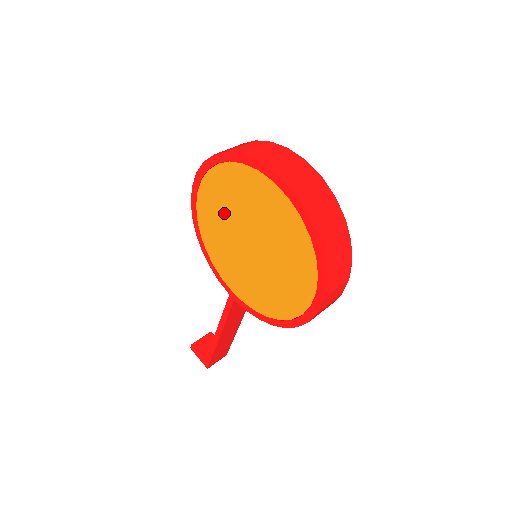
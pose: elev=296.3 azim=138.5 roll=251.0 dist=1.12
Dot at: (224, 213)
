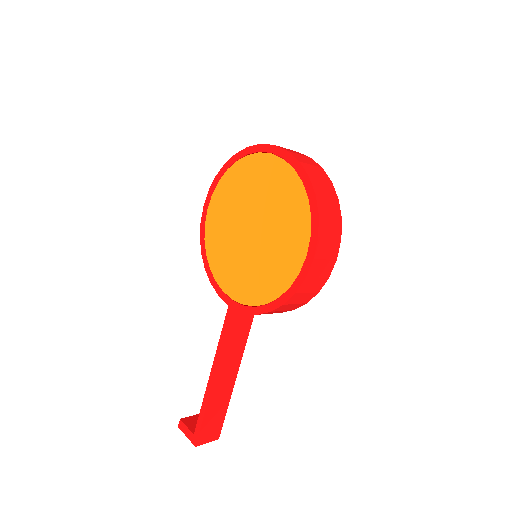
Dot at: (229, 213)
